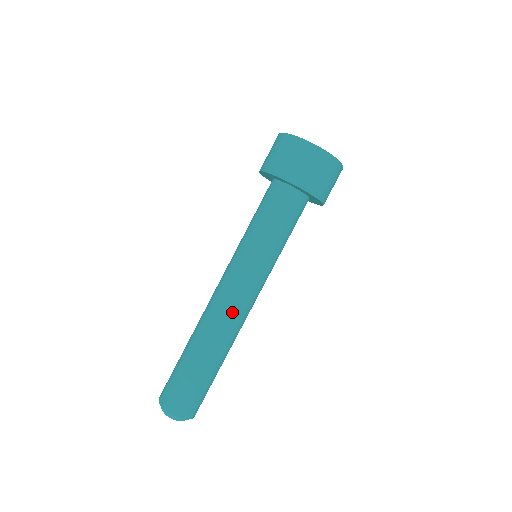
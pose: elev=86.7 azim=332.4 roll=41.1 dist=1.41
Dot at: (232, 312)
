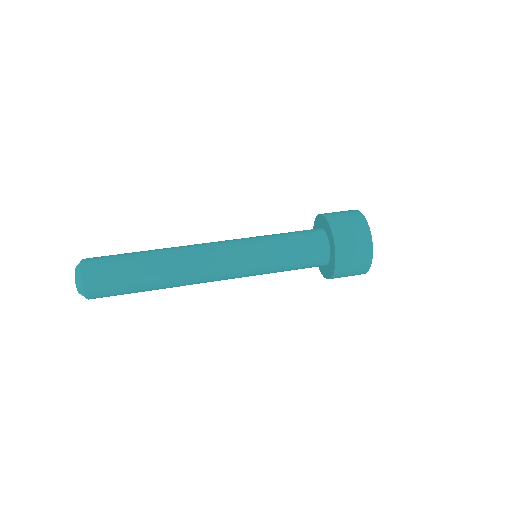
Dot at: (201, 248)
